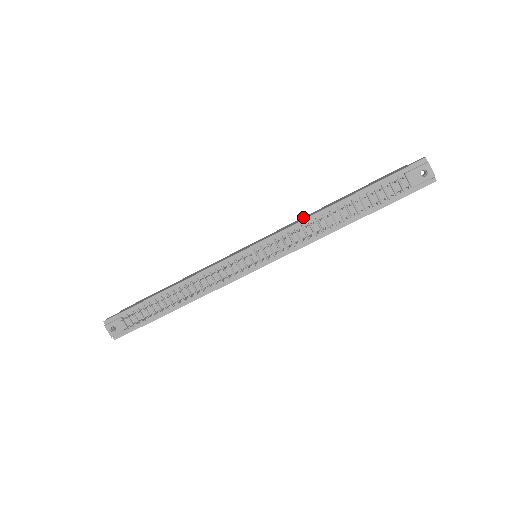
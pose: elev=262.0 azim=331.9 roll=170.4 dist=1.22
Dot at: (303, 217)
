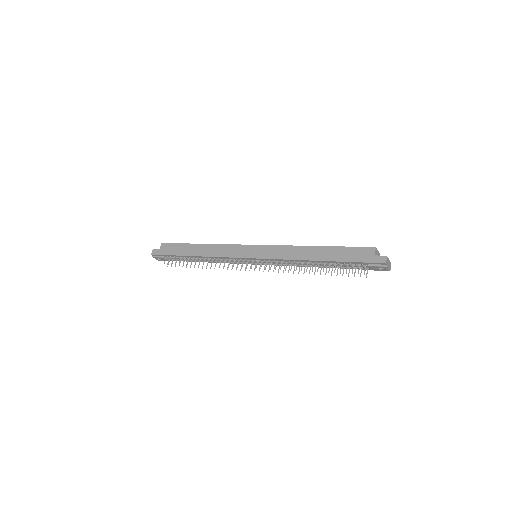
Dot at: (292, 247)
